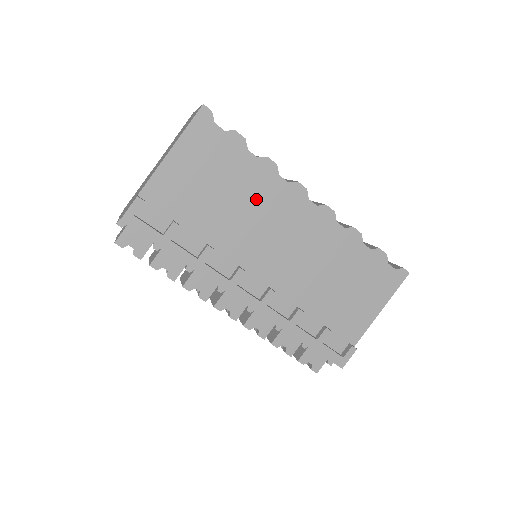
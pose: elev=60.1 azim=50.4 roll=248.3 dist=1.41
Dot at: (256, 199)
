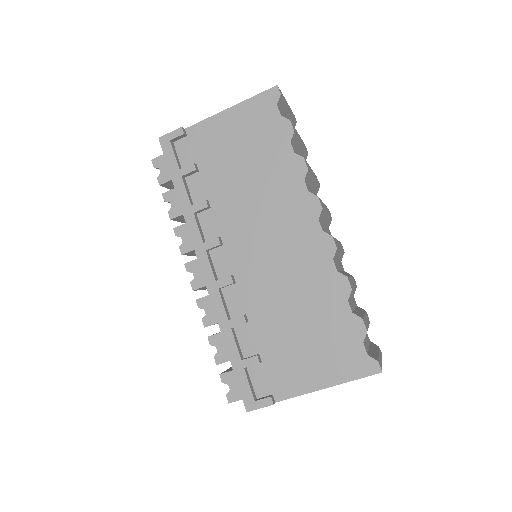
Dot at: (271, 189)
